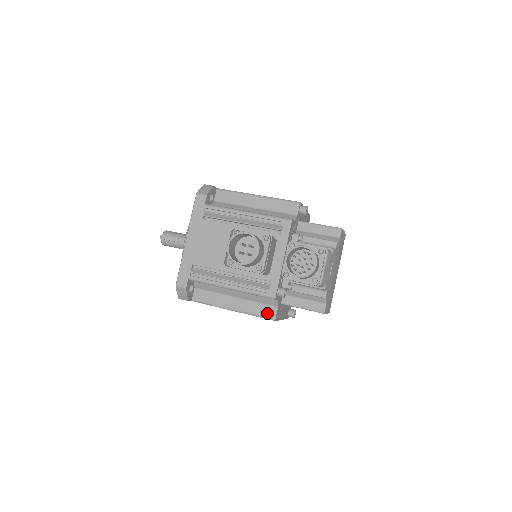
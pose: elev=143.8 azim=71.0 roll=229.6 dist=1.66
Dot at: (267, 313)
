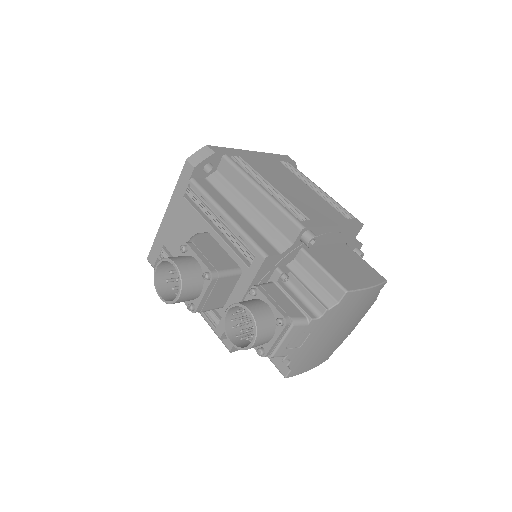
Dot at: (225, 339)
